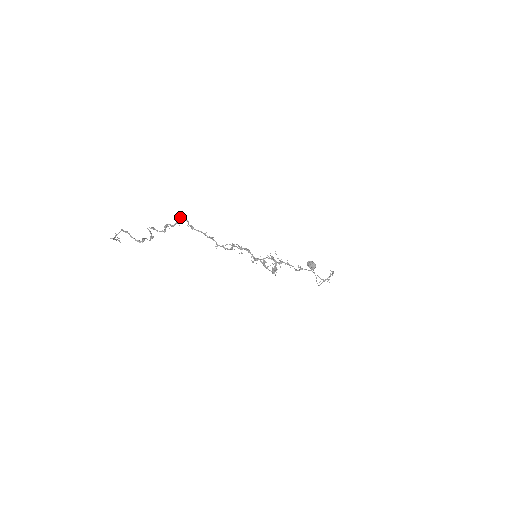
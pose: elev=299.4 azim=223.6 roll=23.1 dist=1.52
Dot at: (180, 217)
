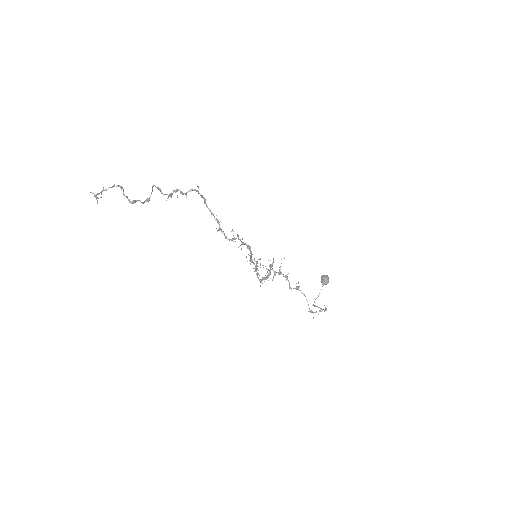
Dot at: (194, 189)
